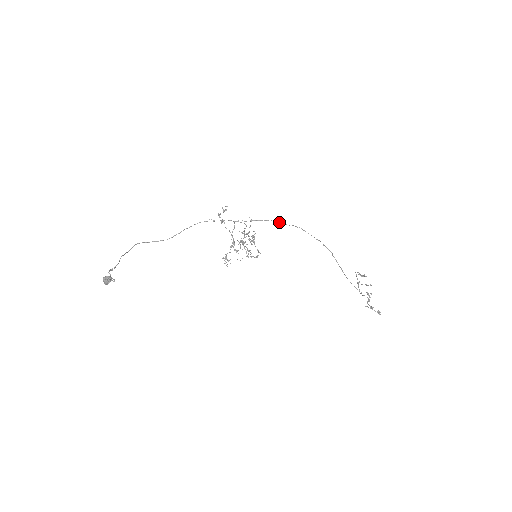
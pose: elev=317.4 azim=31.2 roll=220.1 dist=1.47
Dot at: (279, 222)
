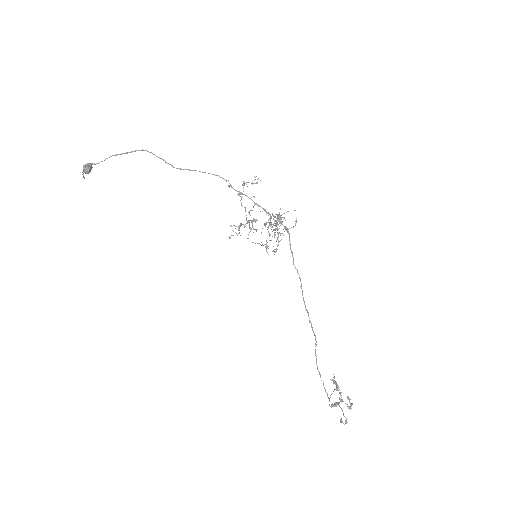
Dot at: occluded
